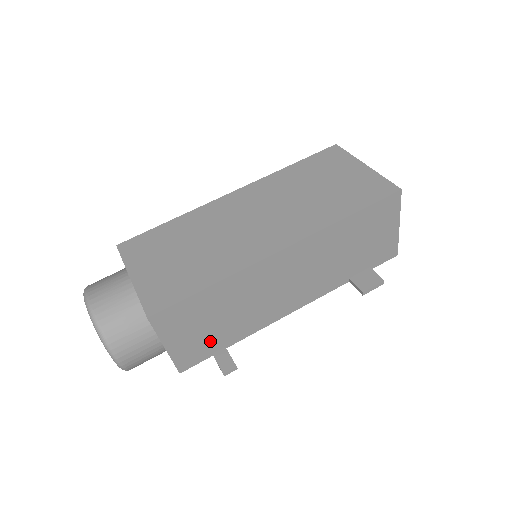
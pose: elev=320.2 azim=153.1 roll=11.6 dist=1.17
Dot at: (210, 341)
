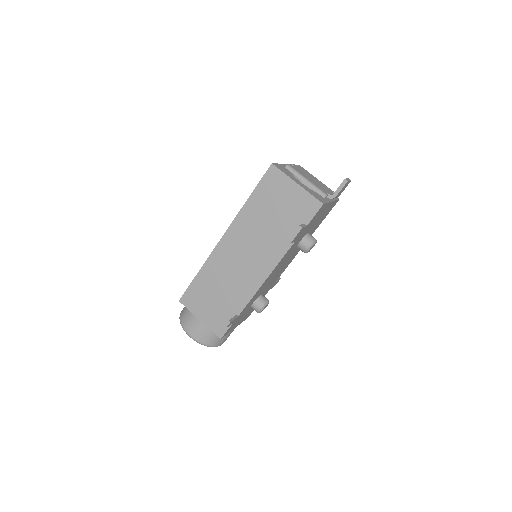
Dot at: (224, 312)
